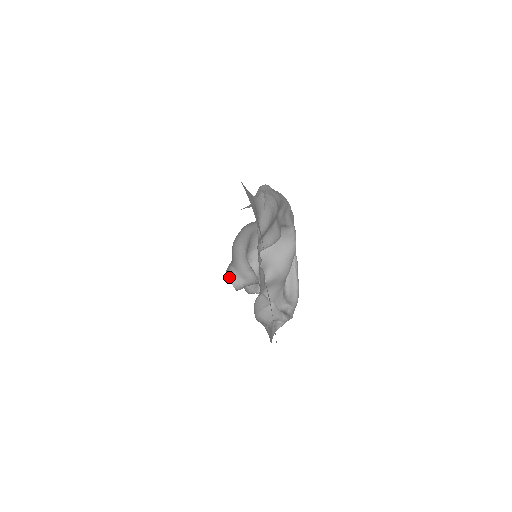
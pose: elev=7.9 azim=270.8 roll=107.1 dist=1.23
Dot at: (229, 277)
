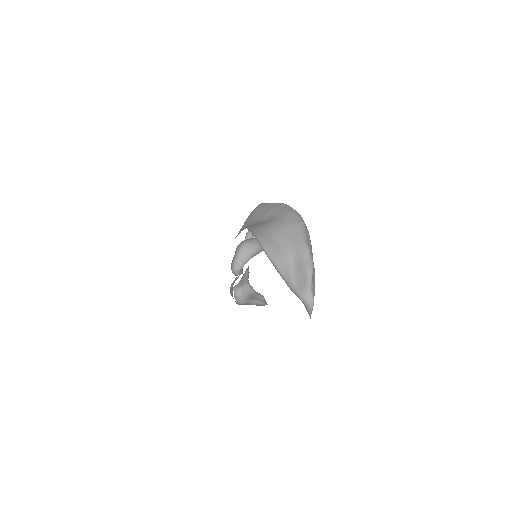
Dot at: occluded
